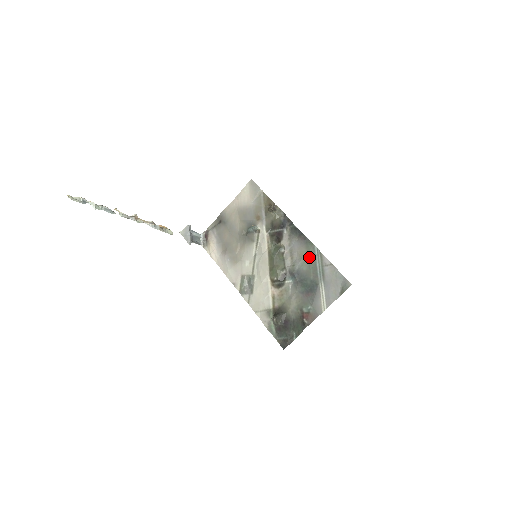
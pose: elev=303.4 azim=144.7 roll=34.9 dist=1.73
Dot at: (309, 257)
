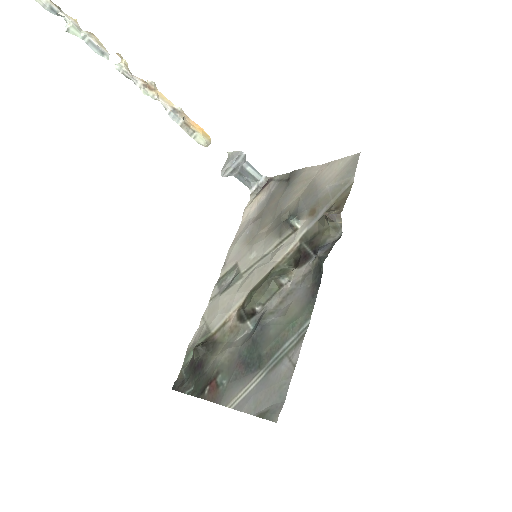
Dot at: (289, 324)
